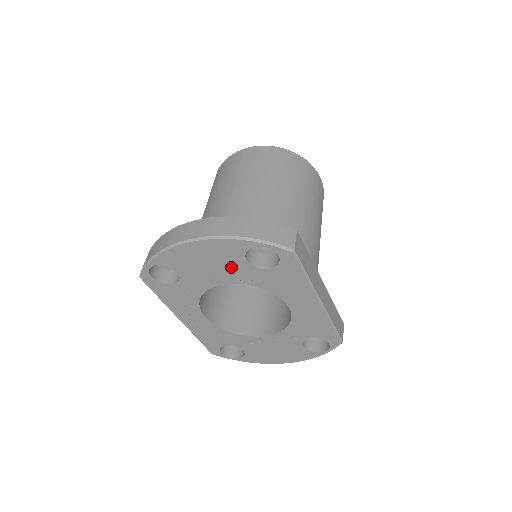
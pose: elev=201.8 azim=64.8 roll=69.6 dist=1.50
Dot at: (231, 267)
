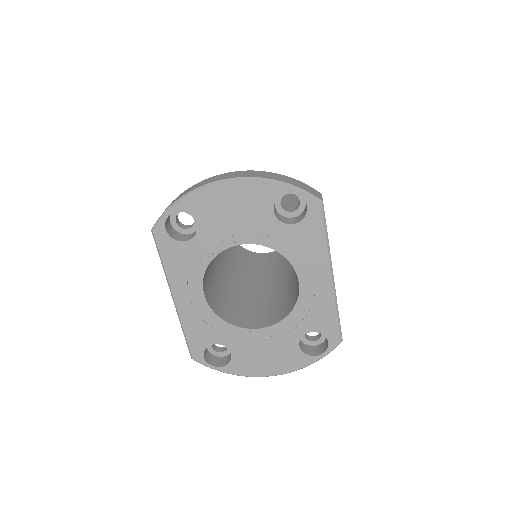
Dot at: (255, 220)
